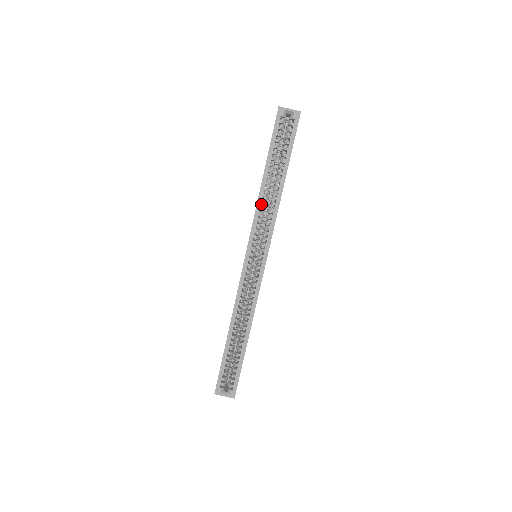
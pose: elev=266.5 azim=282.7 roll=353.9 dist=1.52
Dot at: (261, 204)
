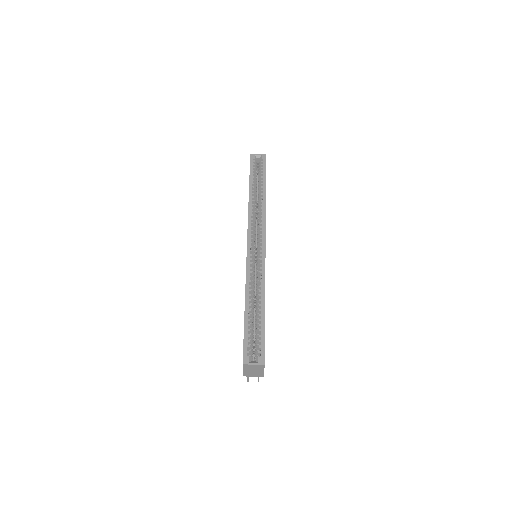
Dot at: occluded
